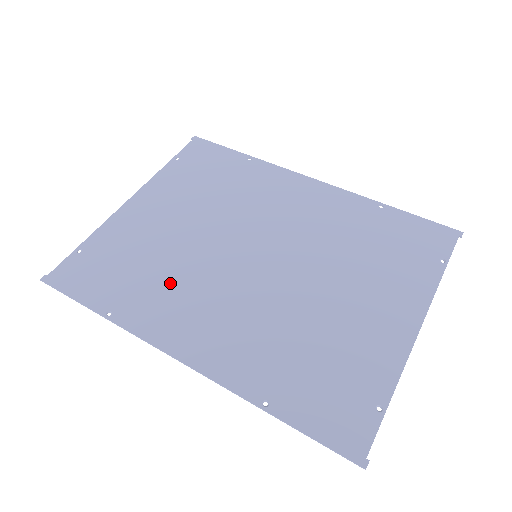
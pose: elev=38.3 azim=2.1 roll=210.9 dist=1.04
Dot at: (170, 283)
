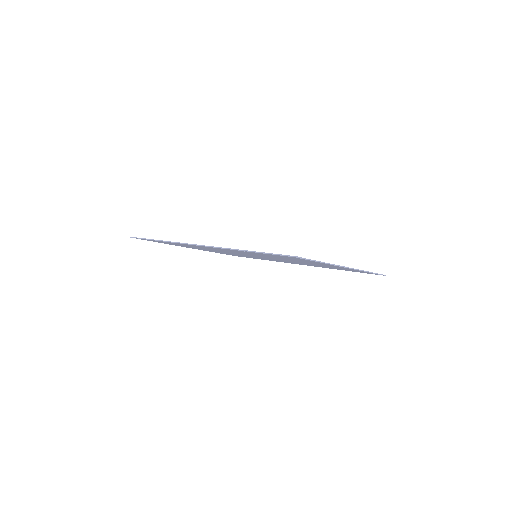
Dot at: occluded
